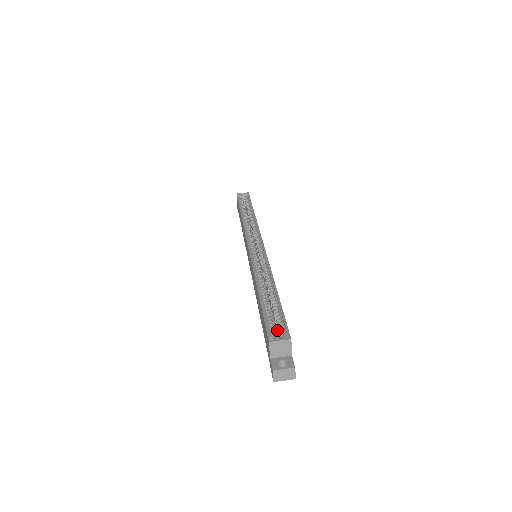
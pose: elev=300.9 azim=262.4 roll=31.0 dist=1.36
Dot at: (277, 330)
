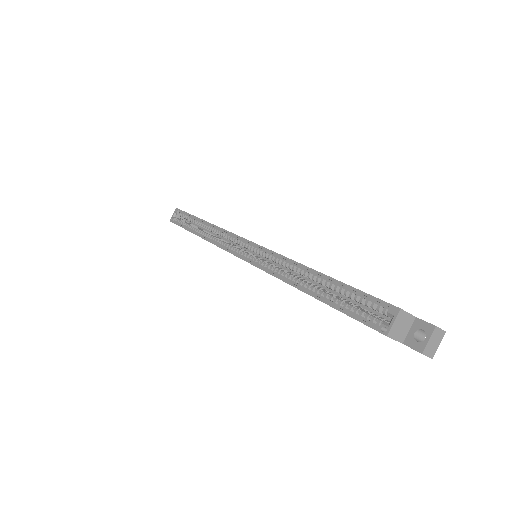
Dot at: (370, 309)
